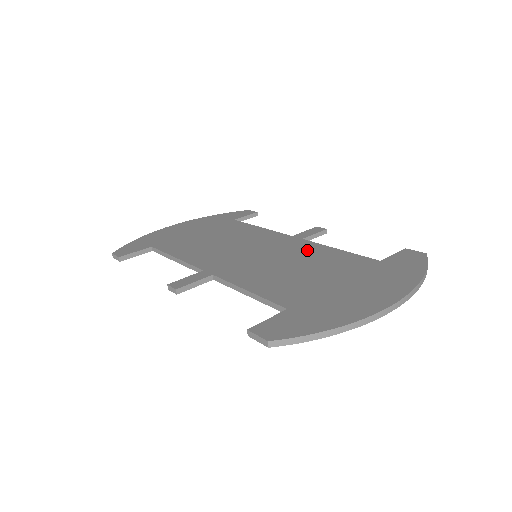
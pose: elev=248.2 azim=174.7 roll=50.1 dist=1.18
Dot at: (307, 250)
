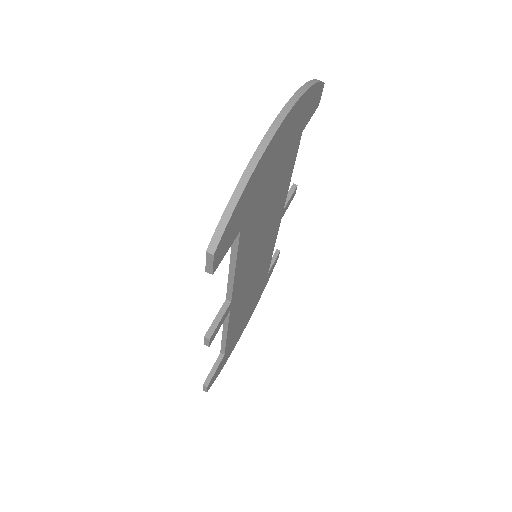
Dot at: occluded
